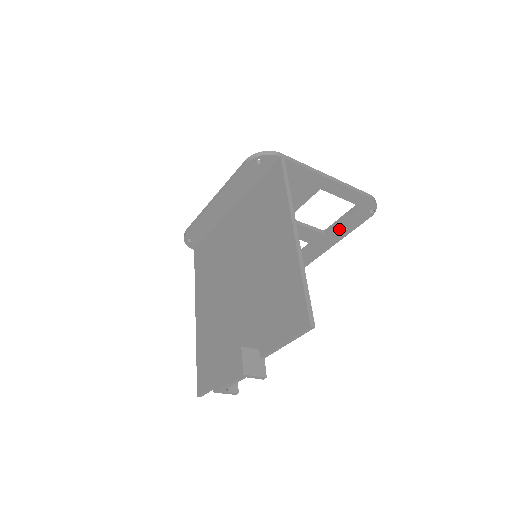
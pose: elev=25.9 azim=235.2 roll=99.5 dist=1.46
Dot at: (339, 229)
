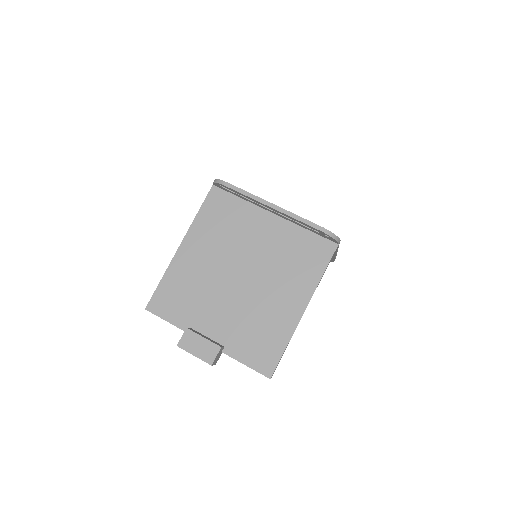
Dot at: occluded
